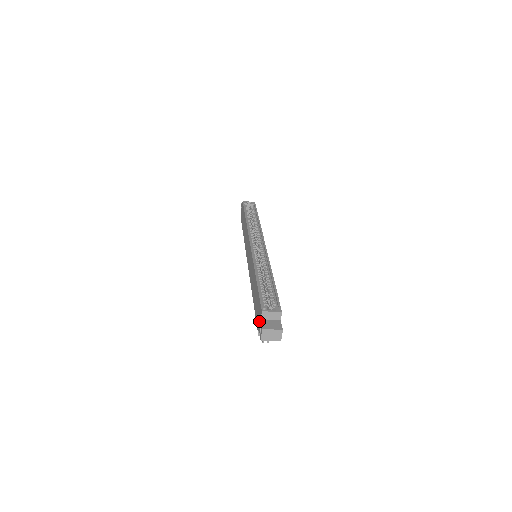
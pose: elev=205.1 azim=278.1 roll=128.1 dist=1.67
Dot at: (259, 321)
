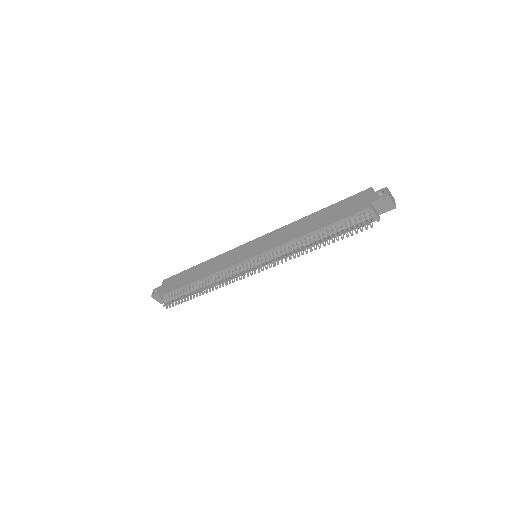
Dot at: (368, 198)
